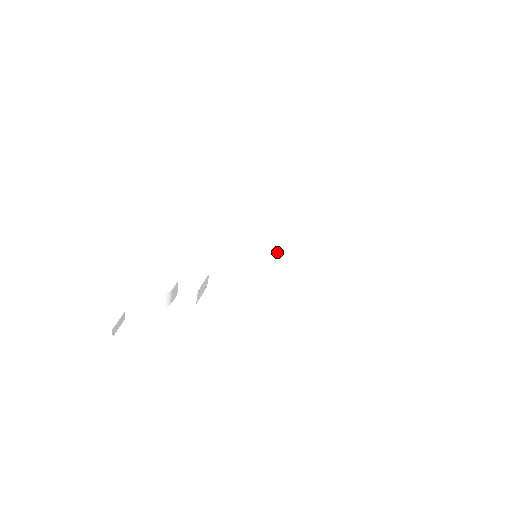
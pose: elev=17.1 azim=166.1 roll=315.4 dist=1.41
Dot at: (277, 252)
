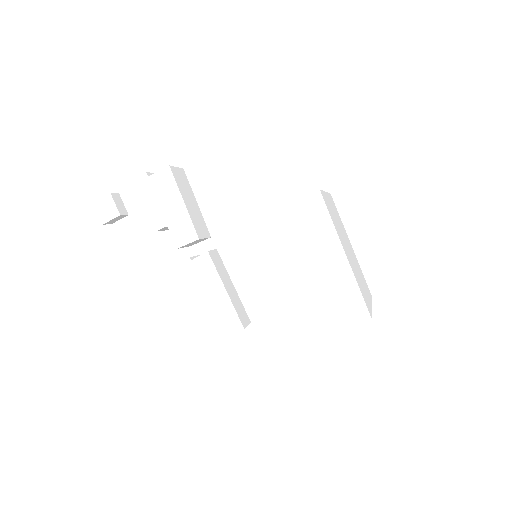
Dot at: occluded
